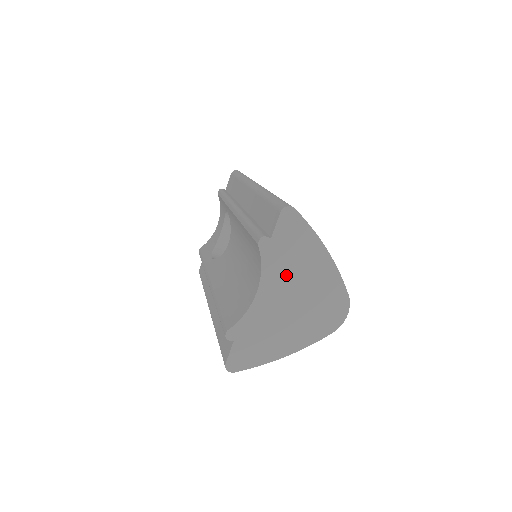
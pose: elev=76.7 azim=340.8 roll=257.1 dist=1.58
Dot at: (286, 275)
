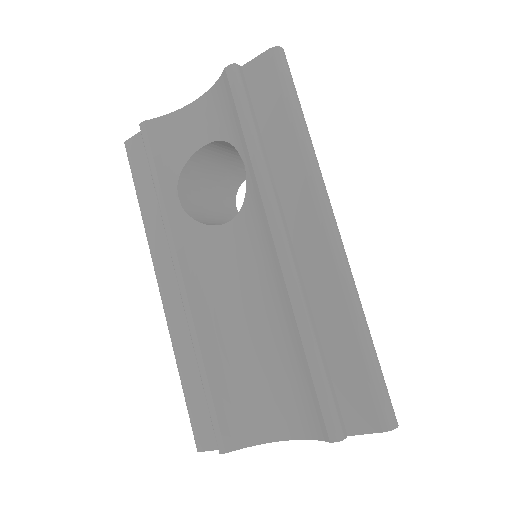
Dot at: occluded
